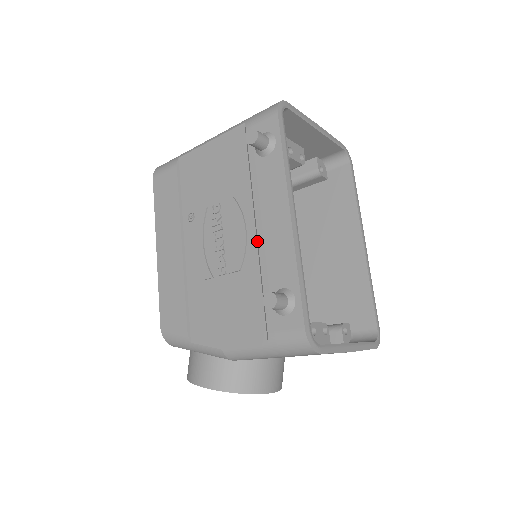
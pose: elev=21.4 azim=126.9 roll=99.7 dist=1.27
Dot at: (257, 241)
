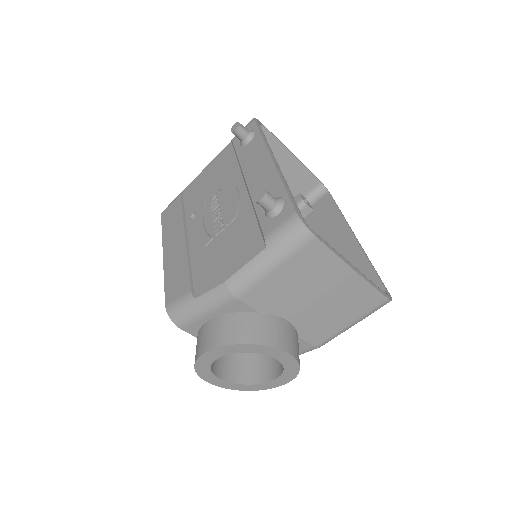
Dot at: (248, 190)
